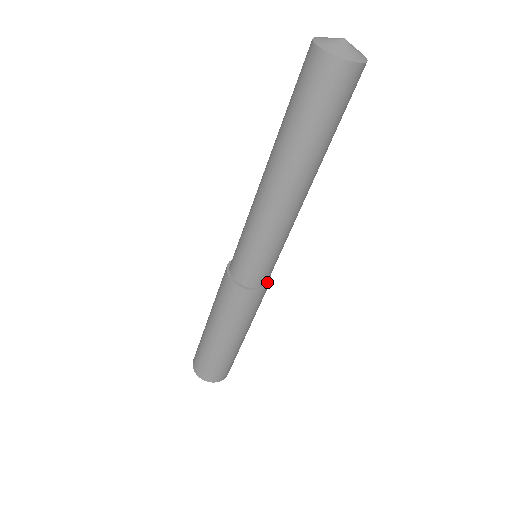
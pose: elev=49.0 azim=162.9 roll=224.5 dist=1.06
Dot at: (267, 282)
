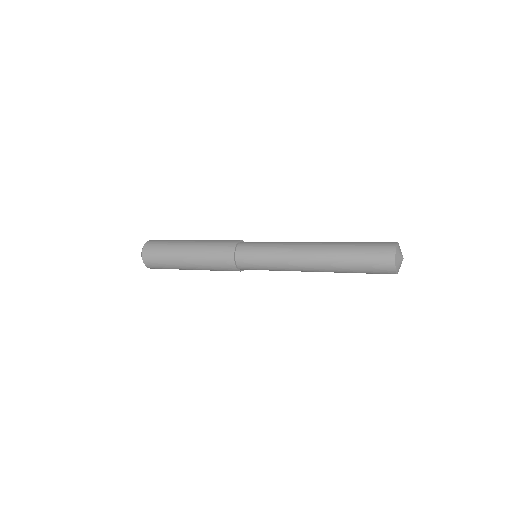
Dot at: occluded
